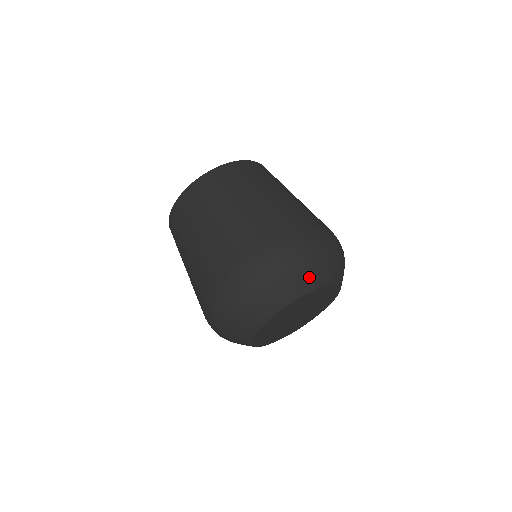
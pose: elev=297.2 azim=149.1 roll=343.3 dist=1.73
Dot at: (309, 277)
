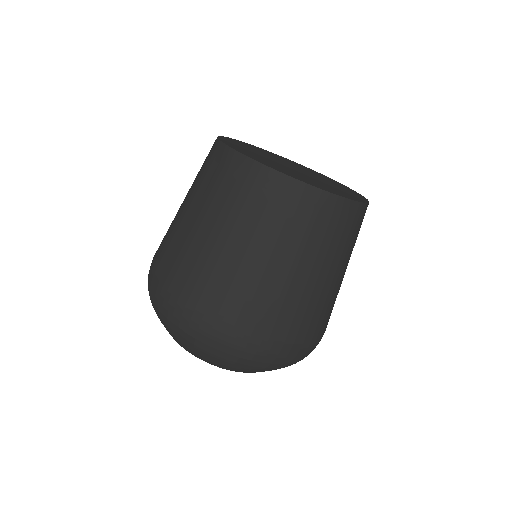
Dot at: (234, 368)
